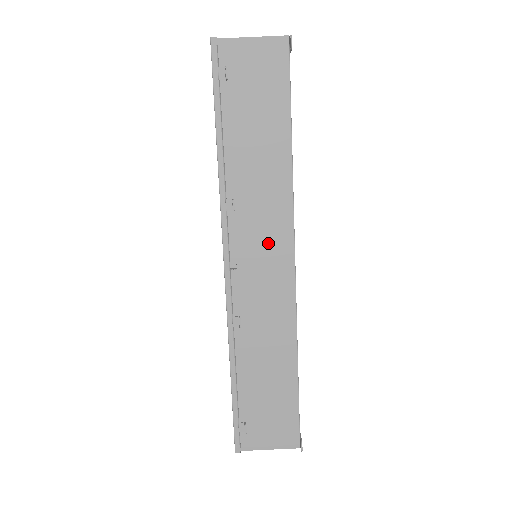
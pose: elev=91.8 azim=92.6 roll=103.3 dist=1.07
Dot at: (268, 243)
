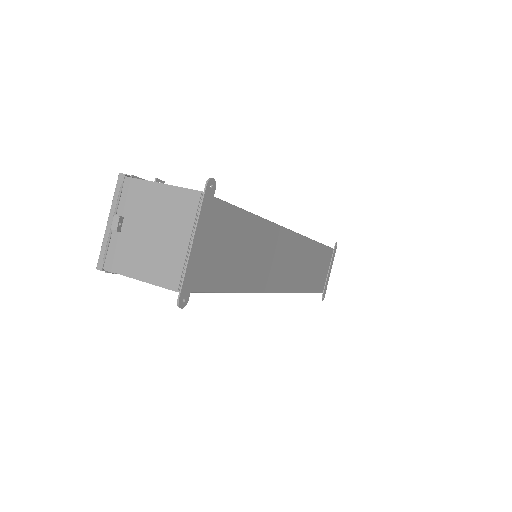
Dot at: occluded
